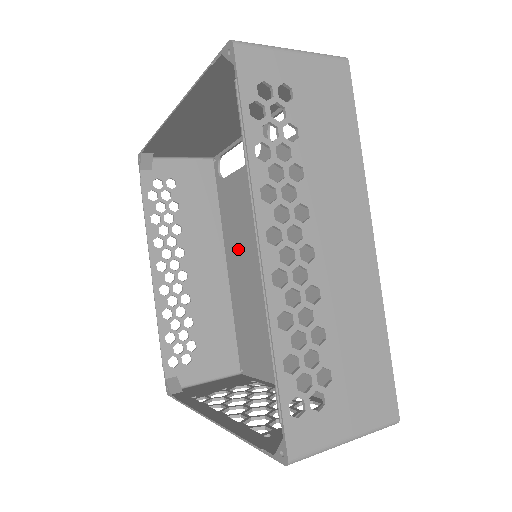
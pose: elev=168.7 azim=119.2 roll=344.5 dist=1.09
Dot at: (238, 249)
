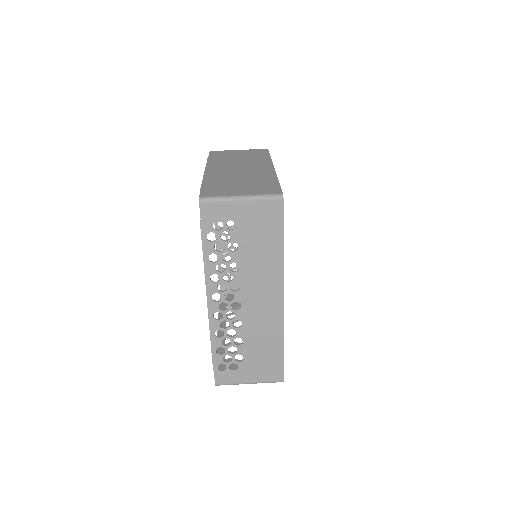
Dot at: occluded
